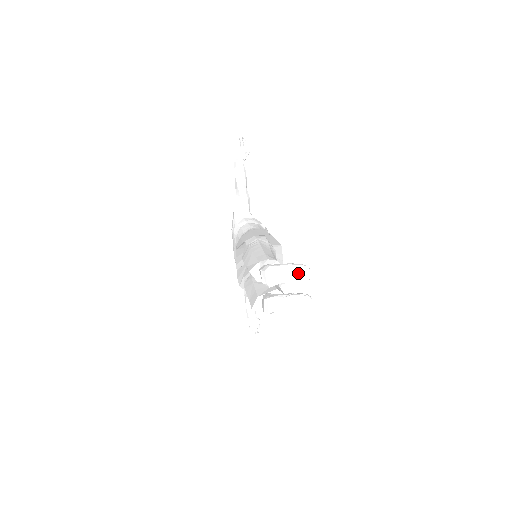
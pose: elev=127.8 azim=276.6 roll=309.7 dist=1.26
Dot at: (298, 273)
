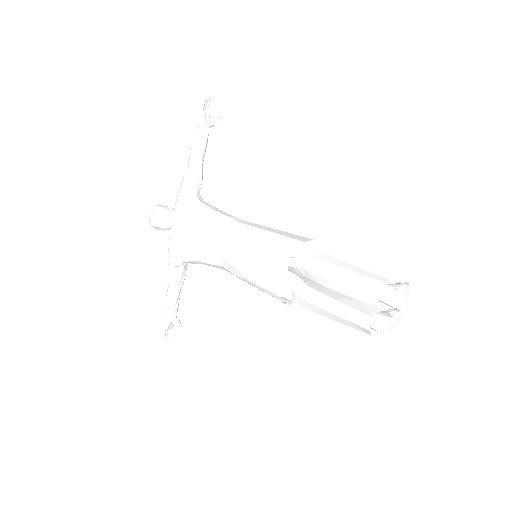
Dot at: (407, 292)
